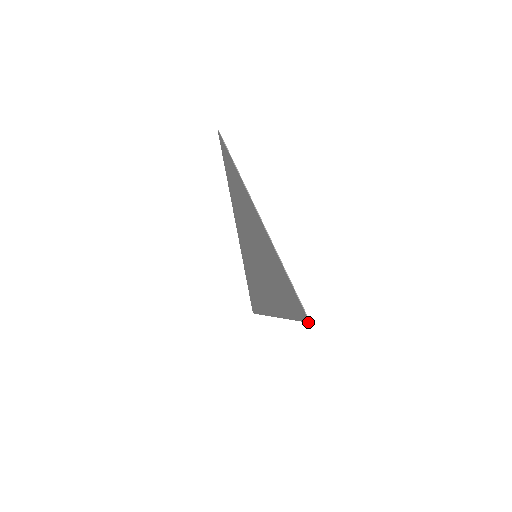
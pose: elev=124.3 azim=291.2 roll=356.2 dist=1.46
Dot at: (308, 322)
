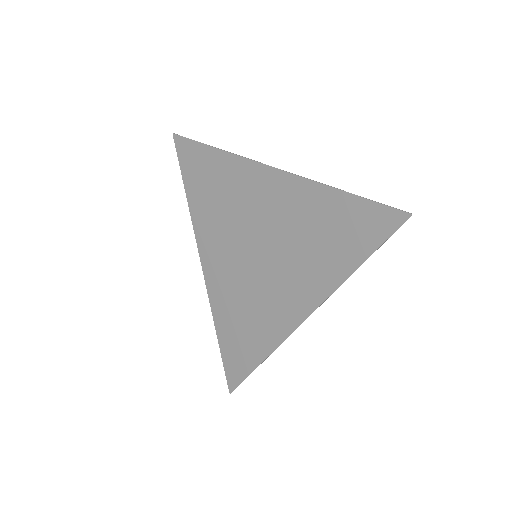
Dot at: (408, 218)
